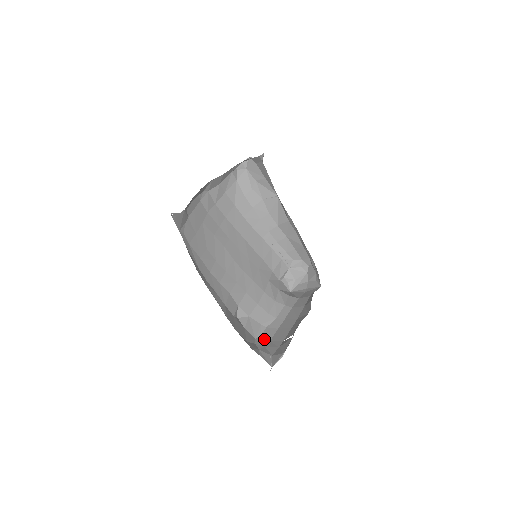
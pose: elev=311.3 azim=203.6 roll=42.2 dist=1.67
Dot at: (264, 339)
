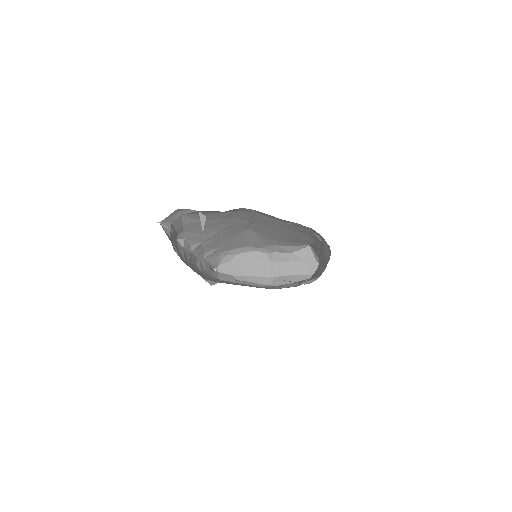
Dot at: occluded
